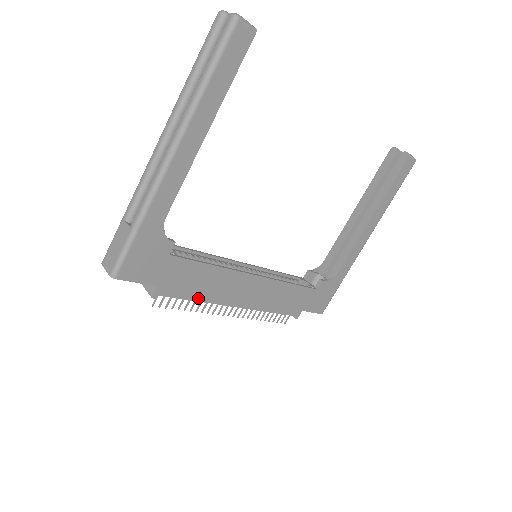
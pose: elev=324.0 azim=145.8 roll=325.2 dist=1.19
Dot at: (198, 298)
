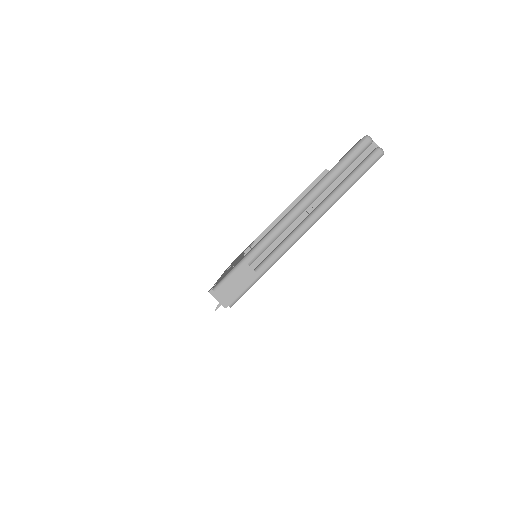
Dot at: occluded
